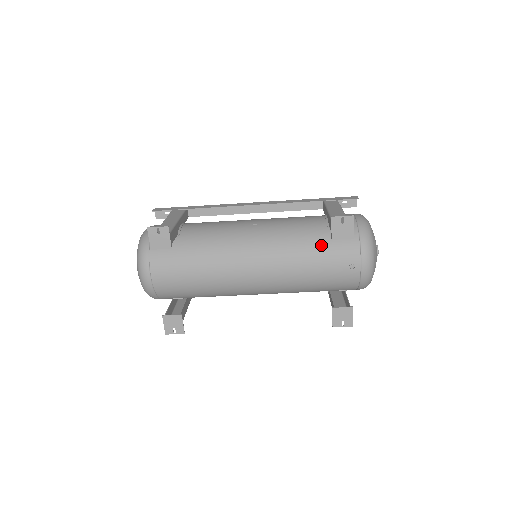
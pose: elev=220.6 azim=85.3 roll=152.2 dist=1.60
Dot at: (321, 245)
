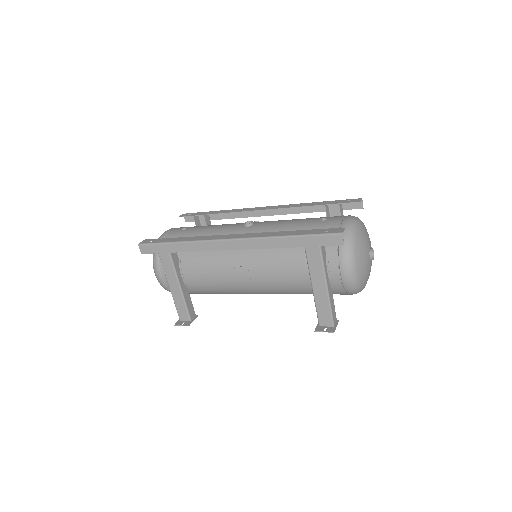
Dot at: occluded
